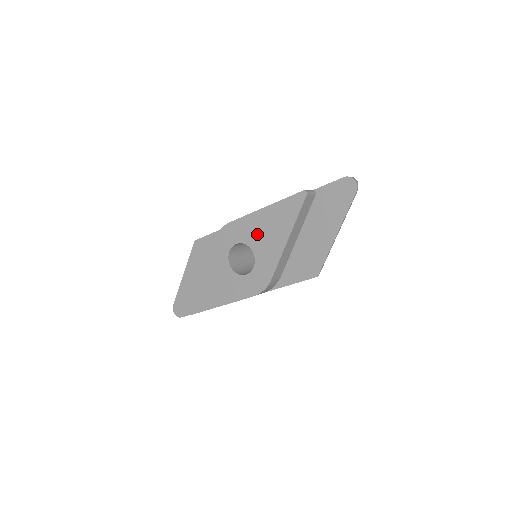
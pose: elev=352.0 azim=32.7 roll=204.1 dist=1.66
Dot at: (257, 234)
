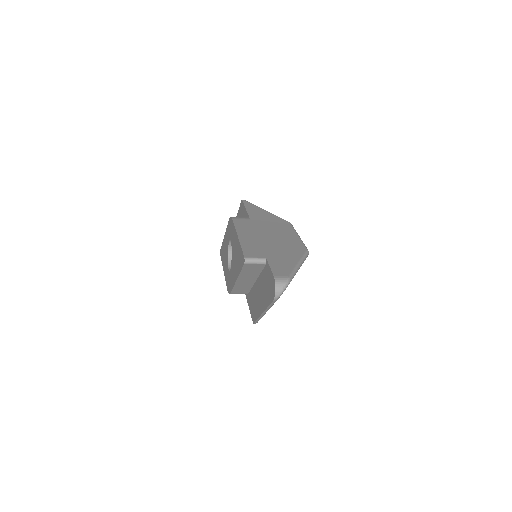
Dot at: (234, 250)
